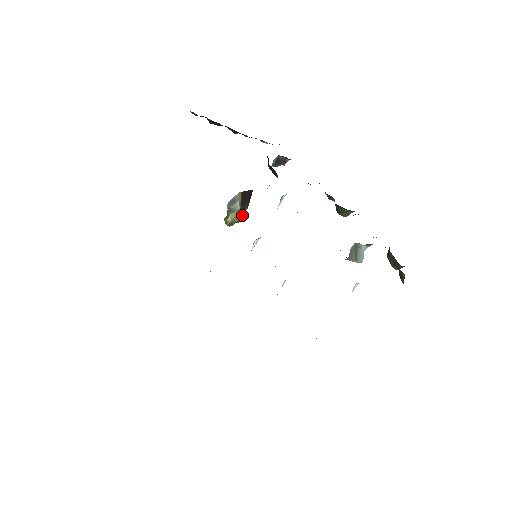
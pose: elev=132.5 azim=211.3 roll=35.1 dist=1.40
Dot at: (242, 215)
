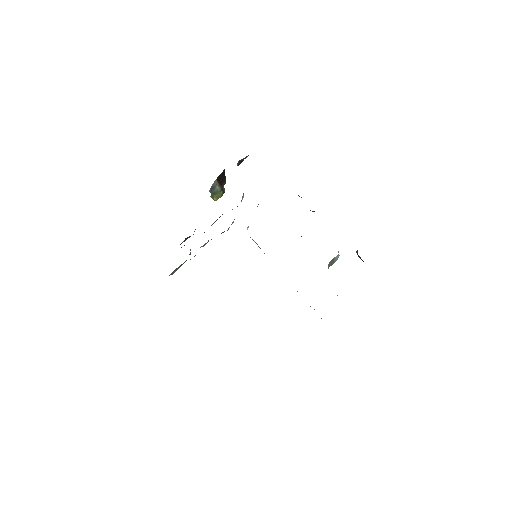
Dot at: (223, 187)
